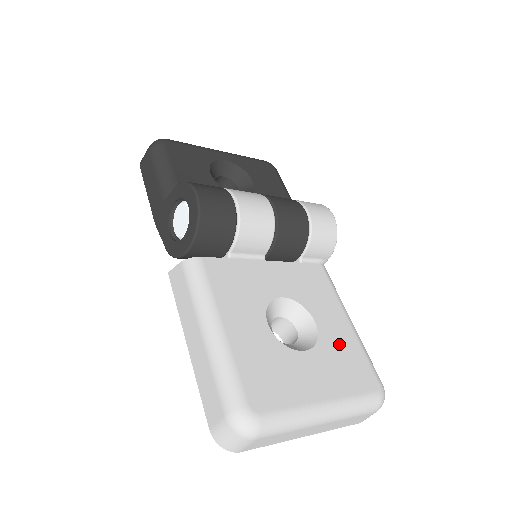
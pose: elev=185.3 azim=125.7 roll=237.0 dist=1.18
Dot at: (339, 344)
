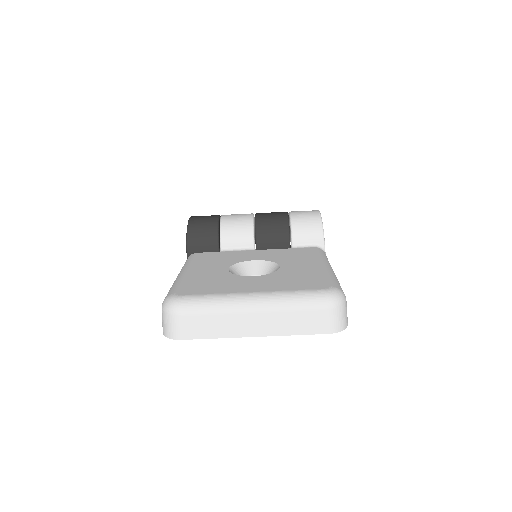
Dot at: (298, 273)
